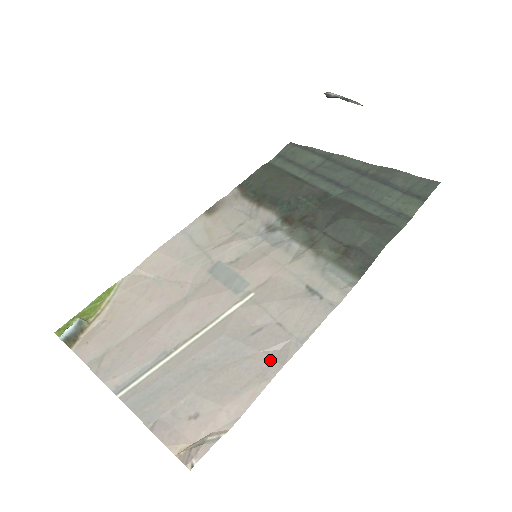
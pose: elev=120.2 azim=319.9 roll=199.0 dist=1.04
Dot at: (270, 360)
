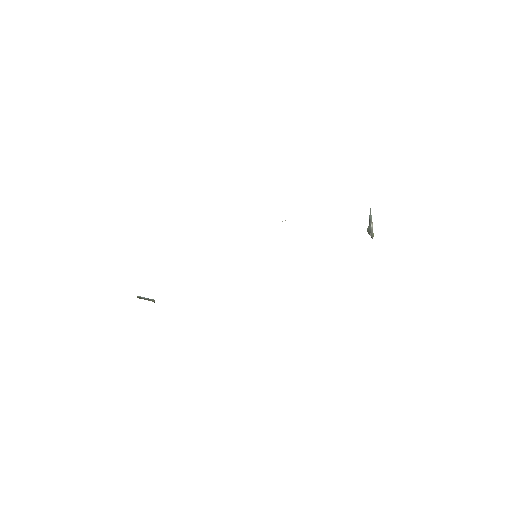
Dot at: occluded
